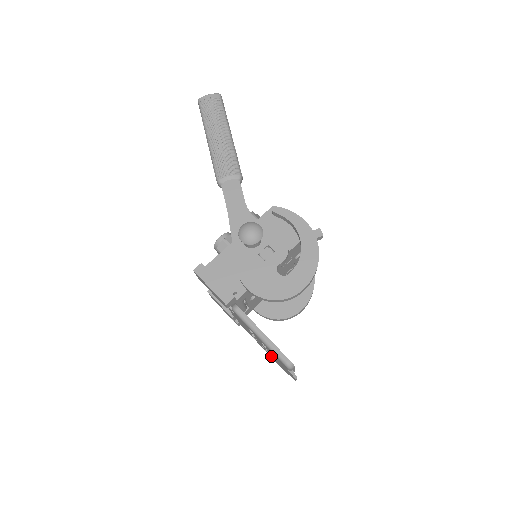
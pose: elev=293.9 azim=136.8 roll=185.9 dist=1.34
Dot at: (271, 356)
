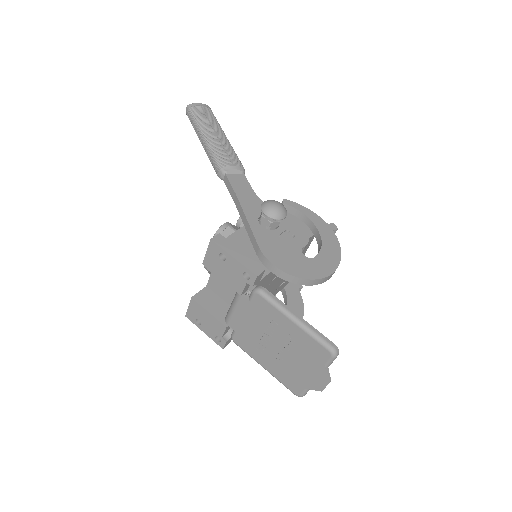
Dot at: (279, 371)
